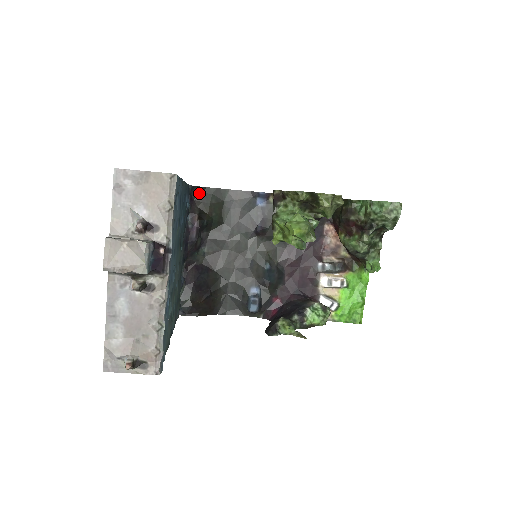
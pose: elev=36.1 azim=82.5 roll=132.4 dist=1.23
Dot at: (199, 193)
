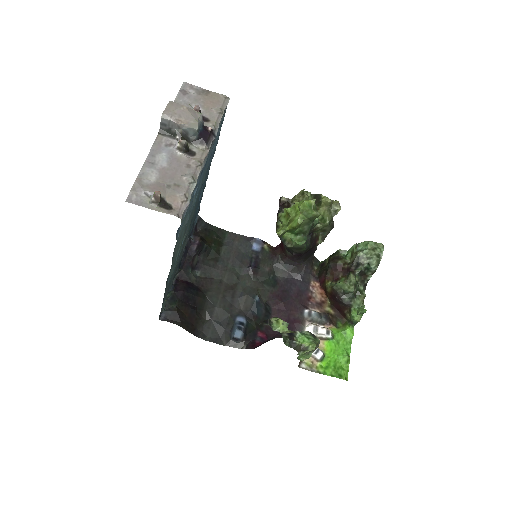
Dot at: (203, 227)
